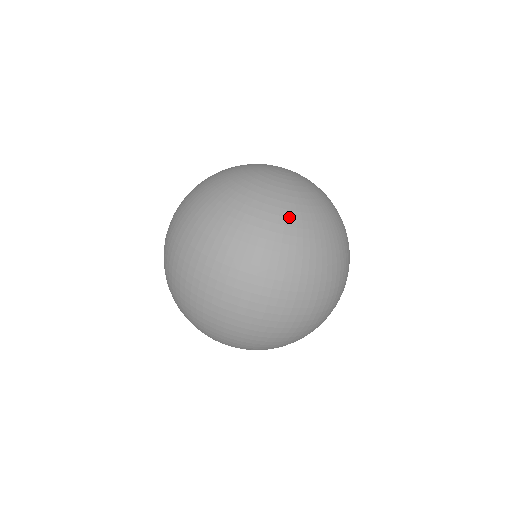
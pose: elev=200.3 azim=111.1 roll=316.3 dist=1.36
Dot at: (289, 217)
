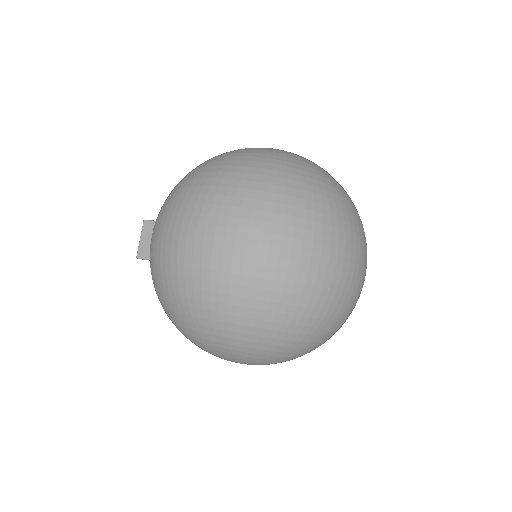
Dot at: occluded
